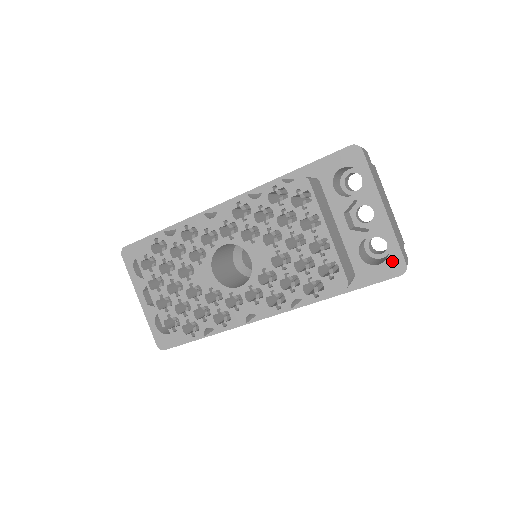
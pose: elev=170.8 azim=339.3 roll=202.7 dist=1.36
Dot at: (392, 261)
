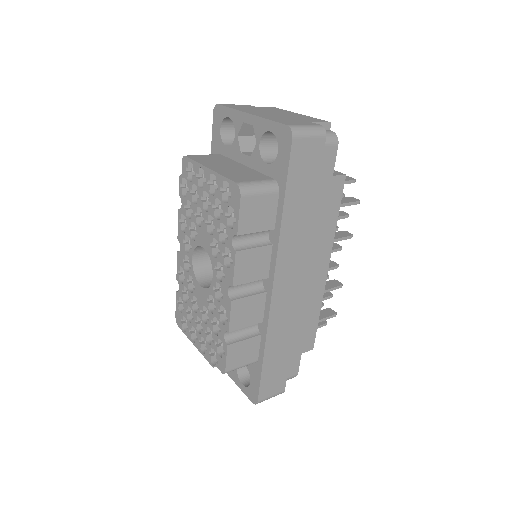
Dot at: (280, 137)
